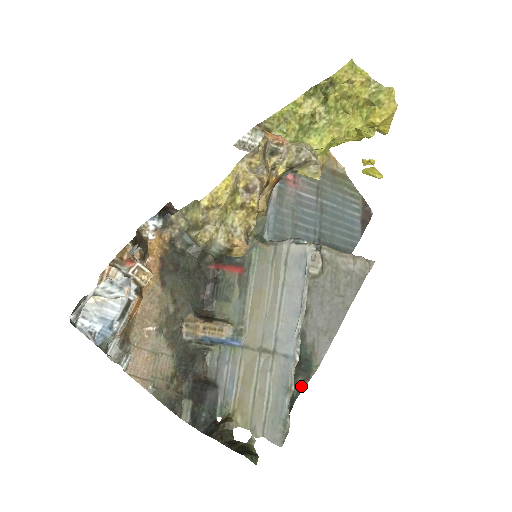
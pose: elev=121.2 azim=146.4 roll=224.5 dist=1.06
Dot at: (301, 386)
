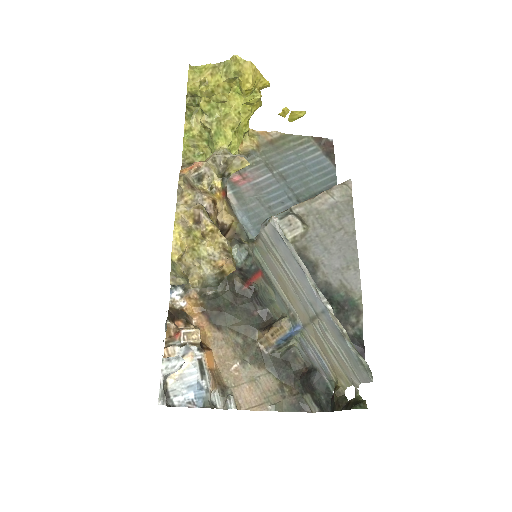
Dot at: (358, 323)
